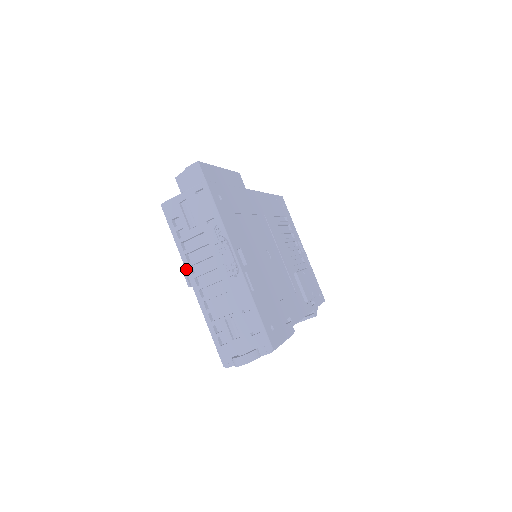
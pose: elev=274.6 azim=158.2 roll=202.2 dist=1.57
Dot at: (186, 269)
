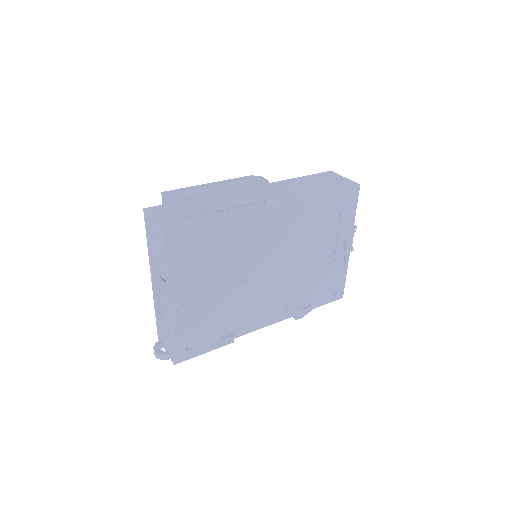
Dot at: (150, 267)
